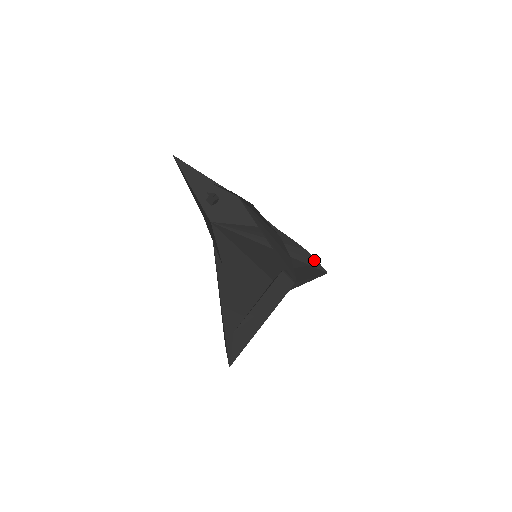
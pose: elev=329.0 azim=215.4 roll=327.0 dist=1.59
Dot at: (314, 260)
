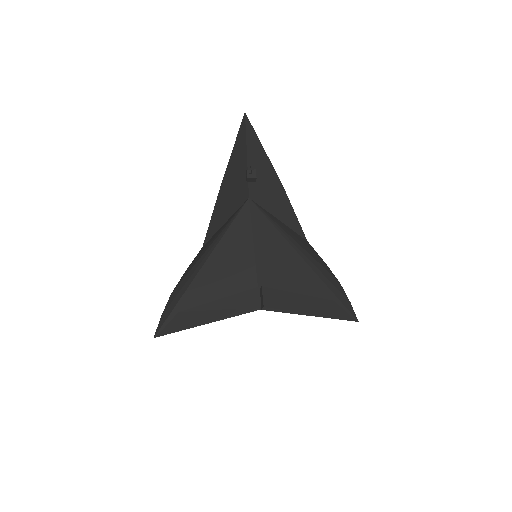
Dot at: (347, 298)
